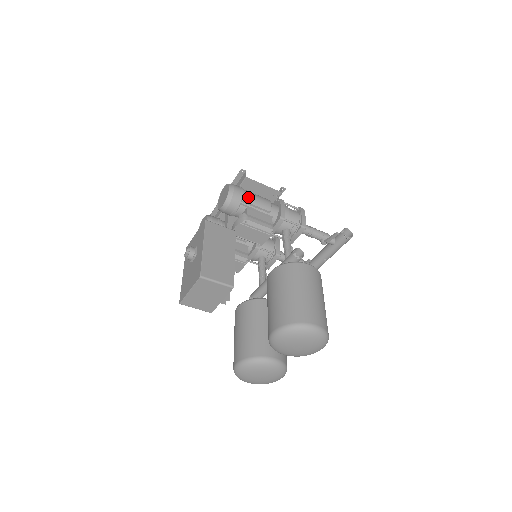
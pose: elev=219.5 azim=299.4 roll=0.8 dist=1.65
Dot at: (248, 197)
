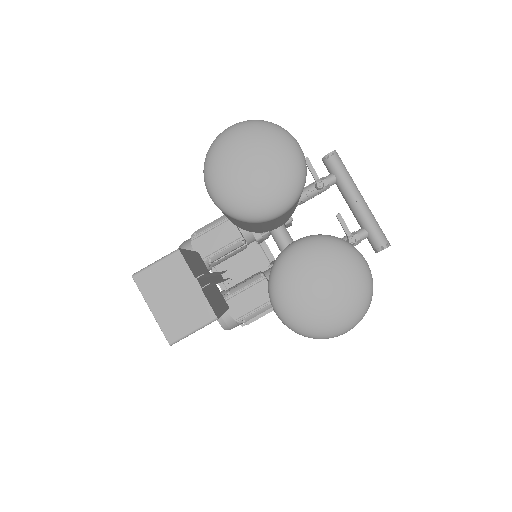
Dot at: occluded
